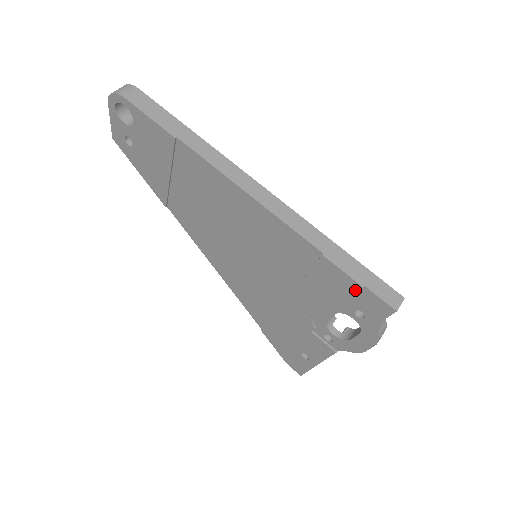
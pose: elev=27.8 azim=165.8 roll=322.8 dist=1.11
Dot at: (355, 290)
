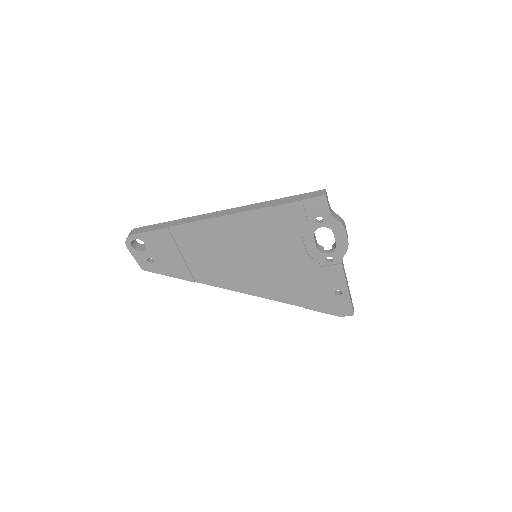
Dot at: (302, 207)
